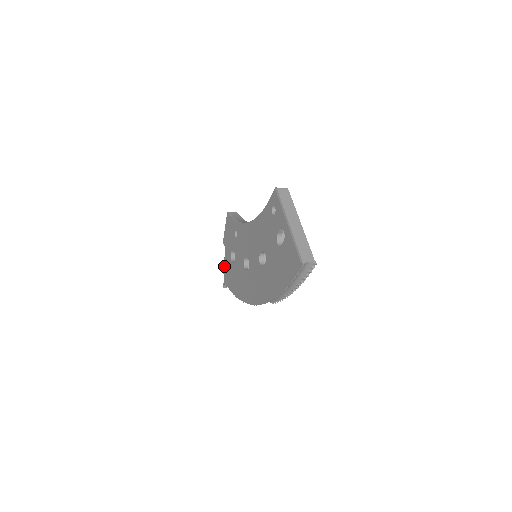
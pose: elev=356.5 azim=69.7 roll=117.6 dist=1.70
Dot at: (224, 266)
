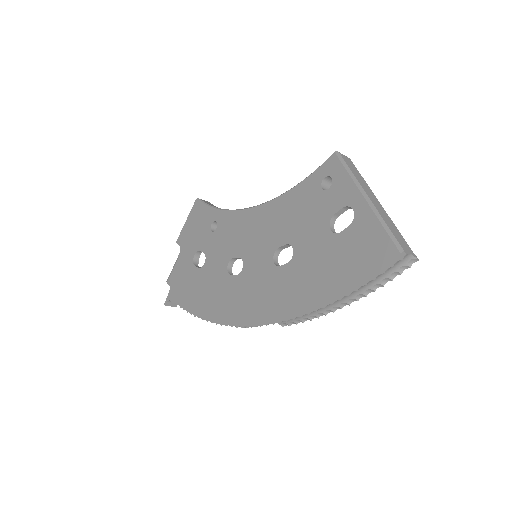
Dot at: (173, 274)
